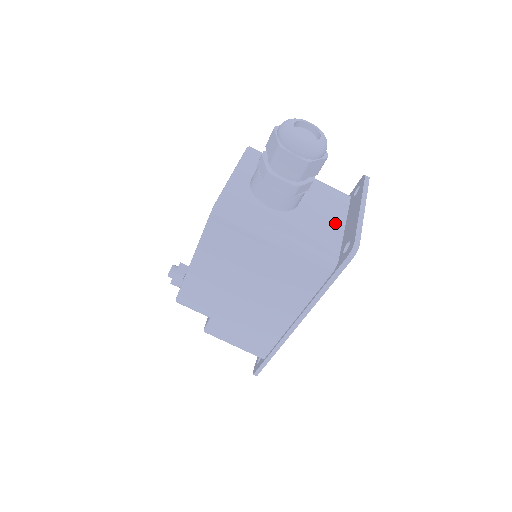
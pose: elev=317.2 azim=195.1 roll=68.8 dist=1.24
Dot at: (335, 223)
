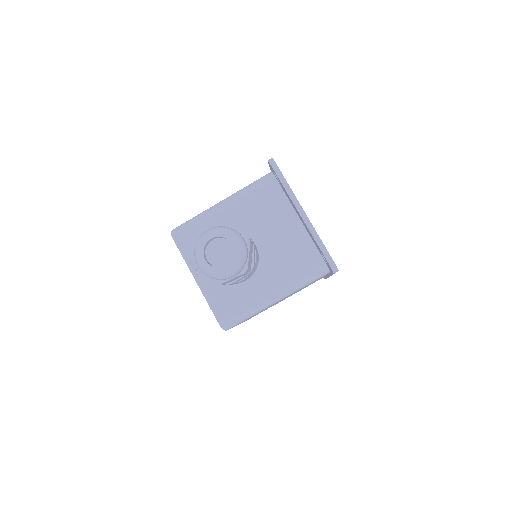
Dot at: (292, 227)
